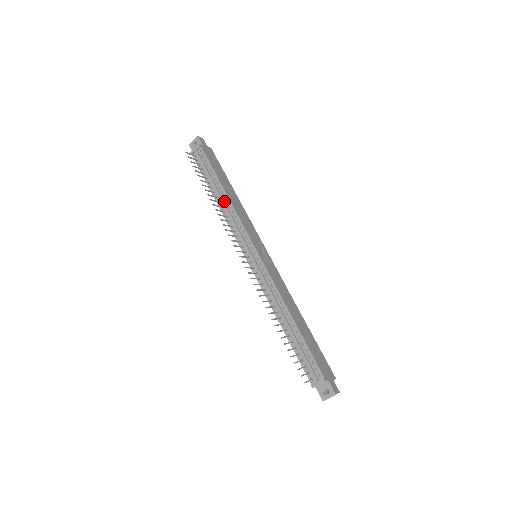
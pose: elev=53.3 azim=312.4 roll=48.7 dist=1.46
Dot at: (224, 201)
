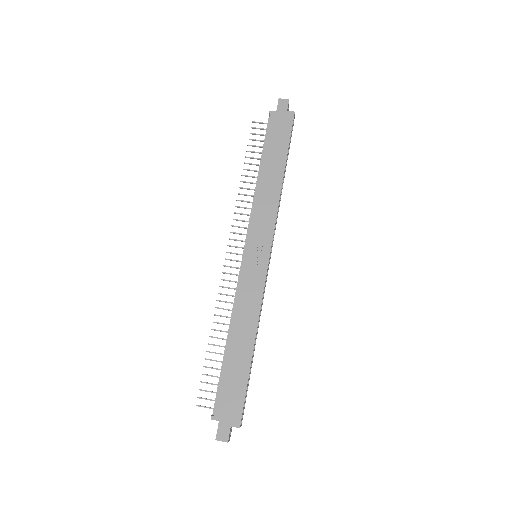
Dot at: occluded
